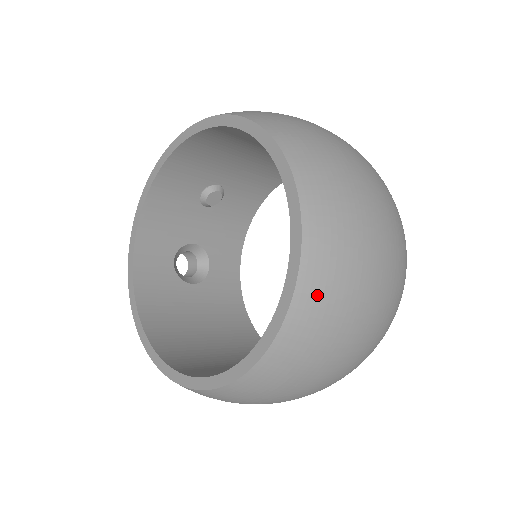
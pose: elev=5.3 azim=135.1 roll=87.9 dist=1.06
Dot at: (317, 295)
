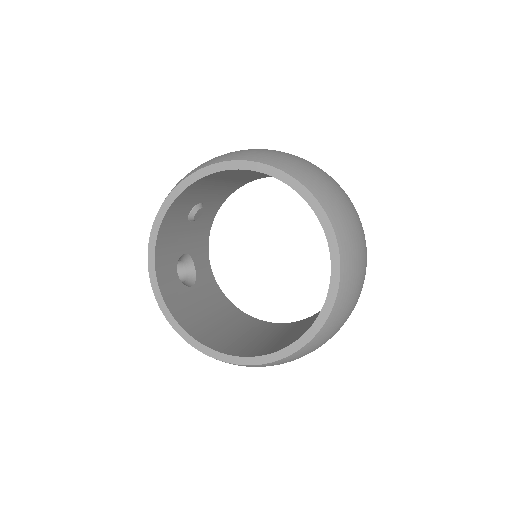
Dot at: (349, 281)
